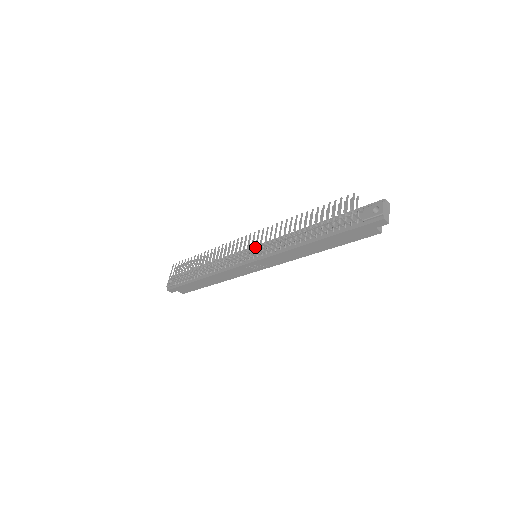
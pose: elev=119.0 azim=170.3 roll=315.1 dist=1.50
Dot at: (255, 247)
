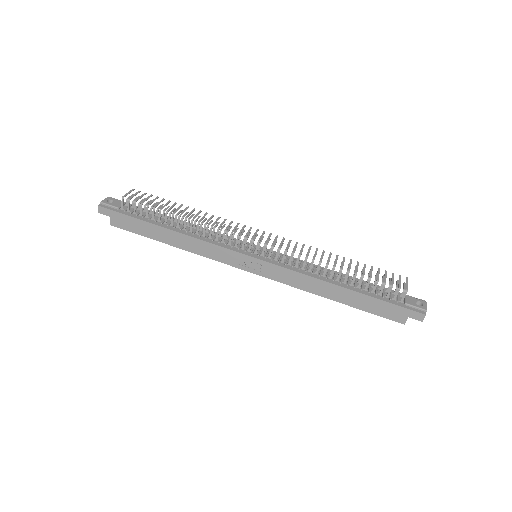
Dot at: (278, 248)
